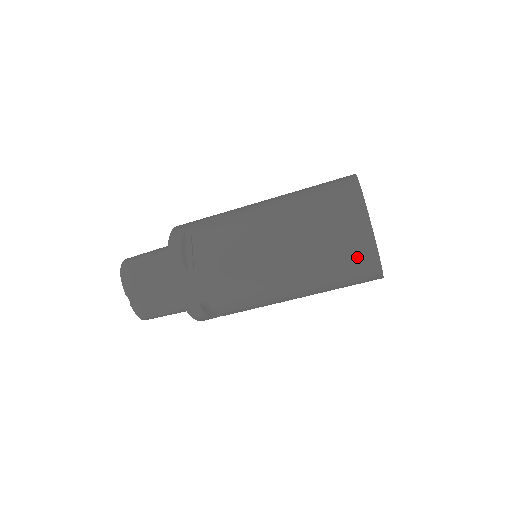
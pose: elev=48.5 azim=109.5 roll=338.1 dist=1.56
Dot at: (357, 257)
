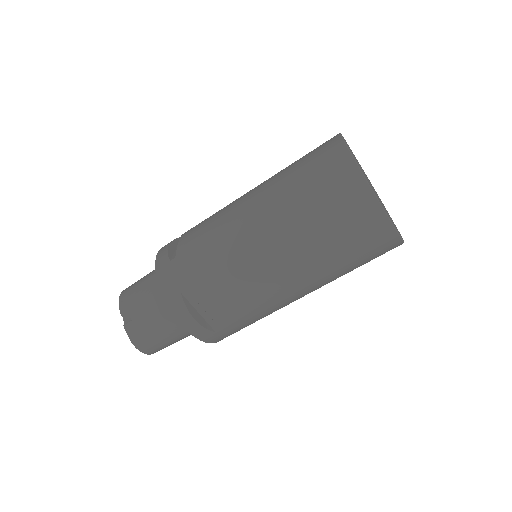
Dot at: (340, 187)
